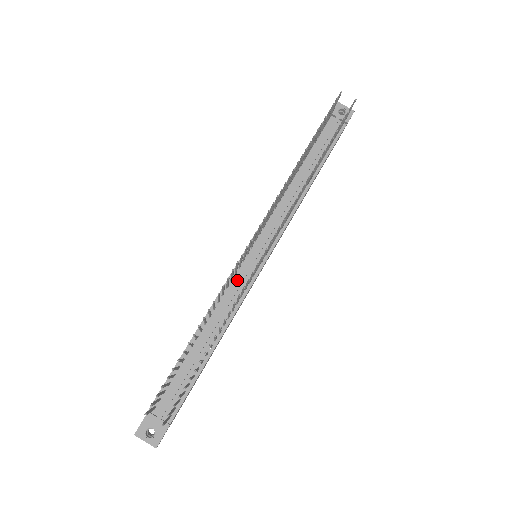
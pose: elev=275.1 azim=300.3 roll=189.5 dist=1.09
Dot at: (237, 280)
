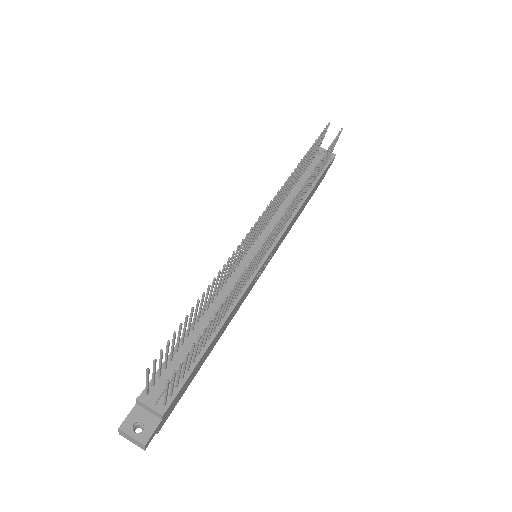
Dot at: (239, 272)
